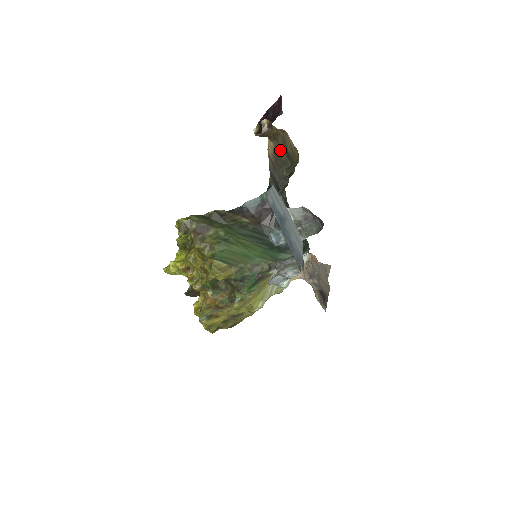
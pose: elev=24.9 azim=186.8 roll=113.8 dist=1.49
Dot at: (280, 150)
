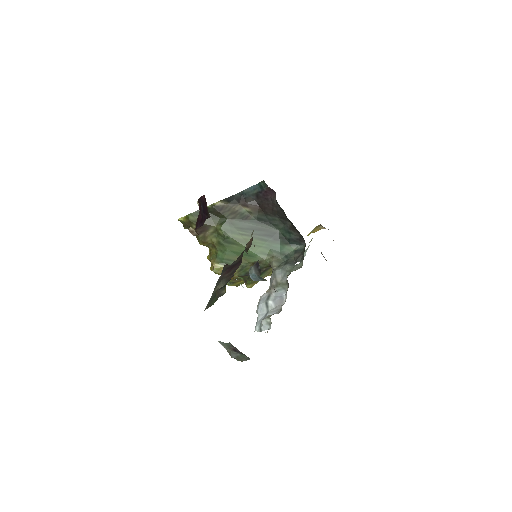
Dot at: occluded
